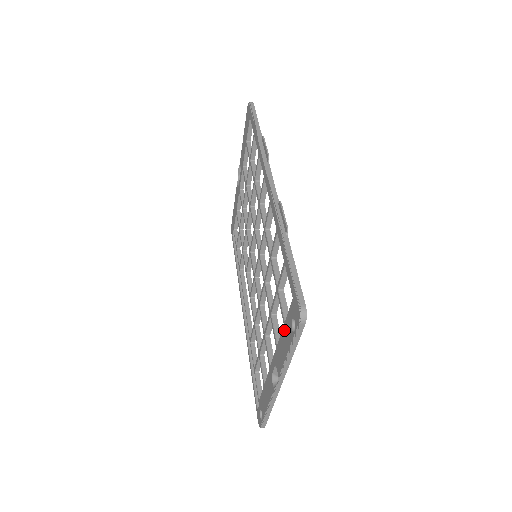
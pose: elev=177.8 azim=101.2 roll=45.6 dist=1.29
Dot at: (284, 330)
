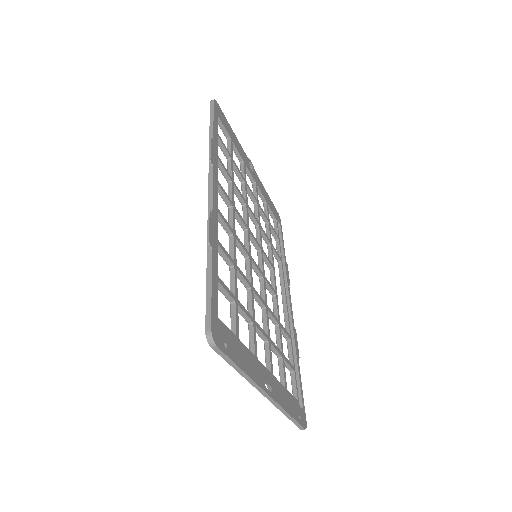
Dot at: occluded
